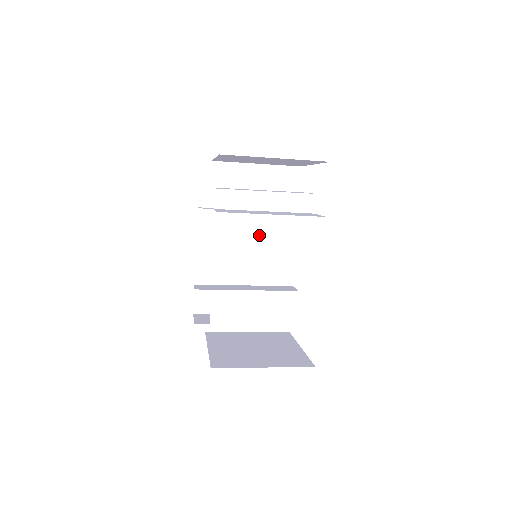
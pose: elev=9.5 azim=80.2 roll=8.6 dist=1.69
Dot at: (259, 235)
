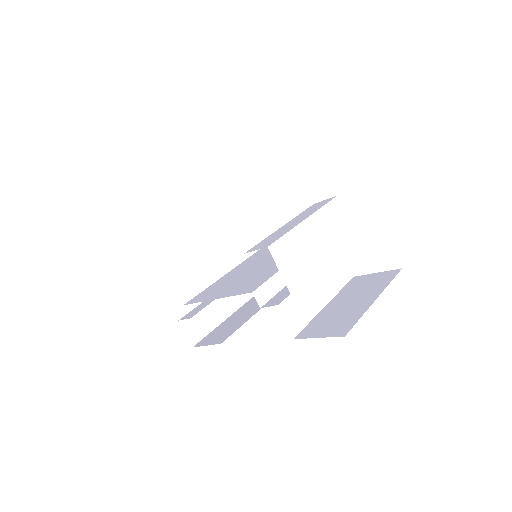
Dot at: occluded
